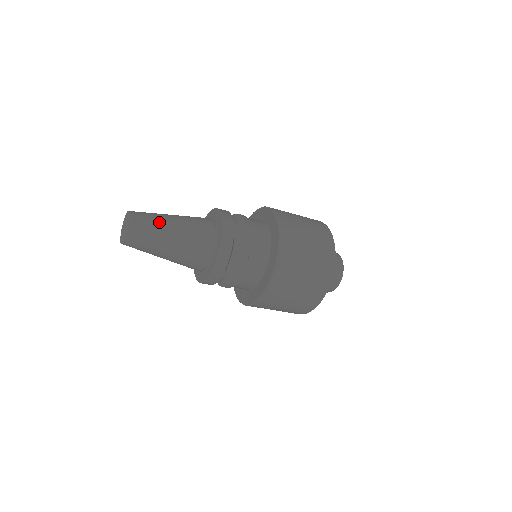
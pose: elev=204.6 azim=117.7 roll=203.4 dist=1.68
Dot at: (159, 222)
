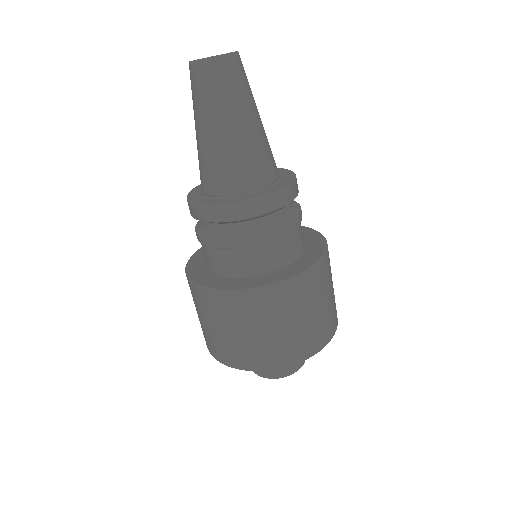
Dot at: (249, 98)
